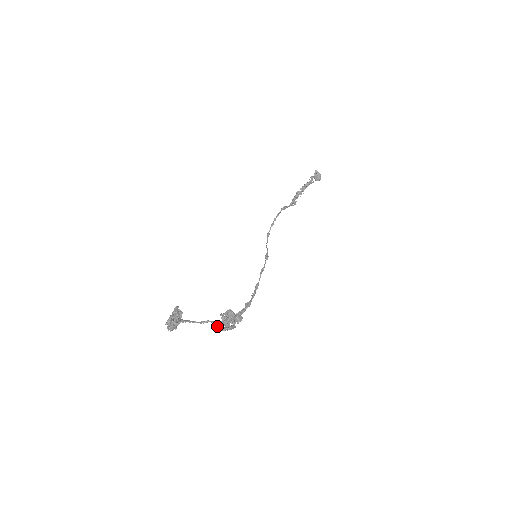
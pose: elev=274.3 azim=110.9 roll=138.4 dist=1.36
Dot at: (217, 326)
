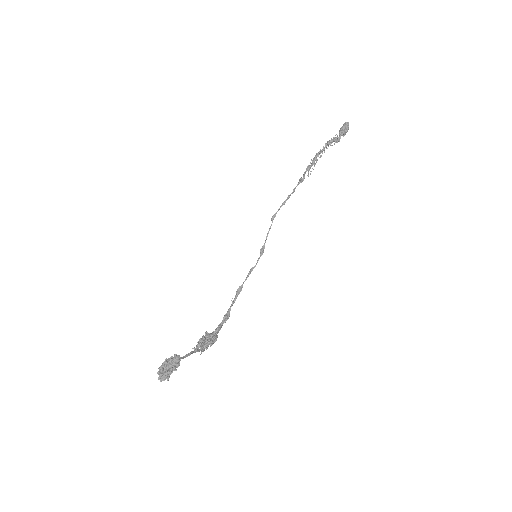
Dot at: (193, 348)
